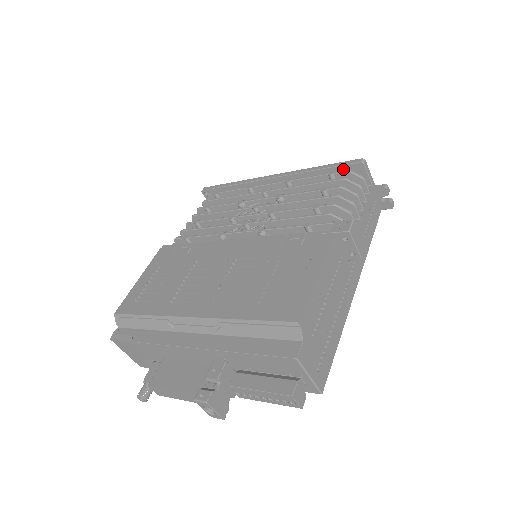
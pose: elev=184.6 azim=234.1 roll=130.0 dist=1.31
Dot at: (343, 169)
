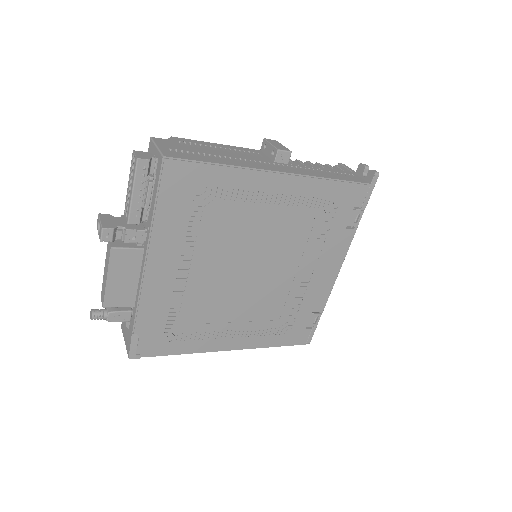
Dot at: occluded
